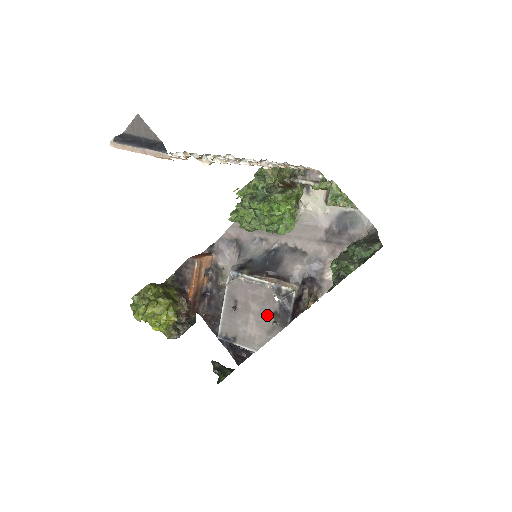
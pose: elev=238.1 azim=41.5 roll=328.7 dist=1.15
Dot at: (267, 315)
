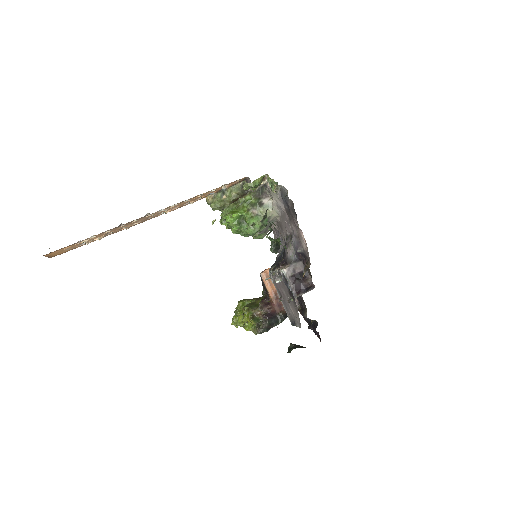
Dot at: (289, 296)
